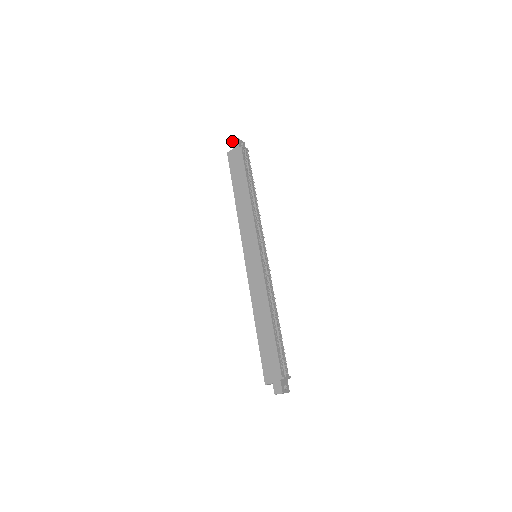
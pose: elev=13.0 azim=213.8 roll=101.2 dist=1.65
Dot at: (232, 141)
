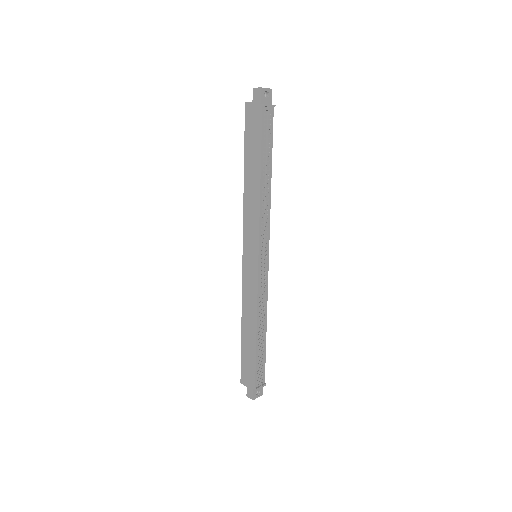
Dot at: (253, 88)
